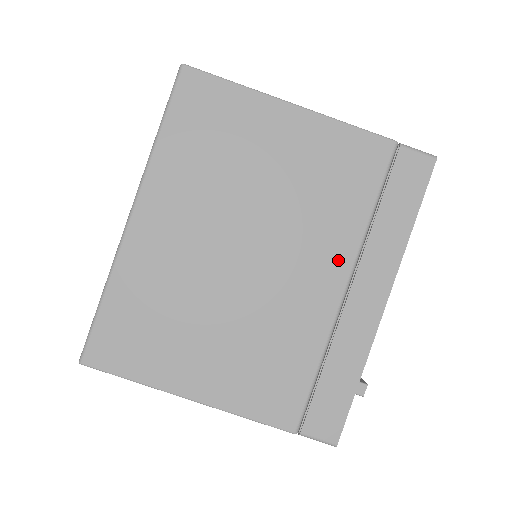
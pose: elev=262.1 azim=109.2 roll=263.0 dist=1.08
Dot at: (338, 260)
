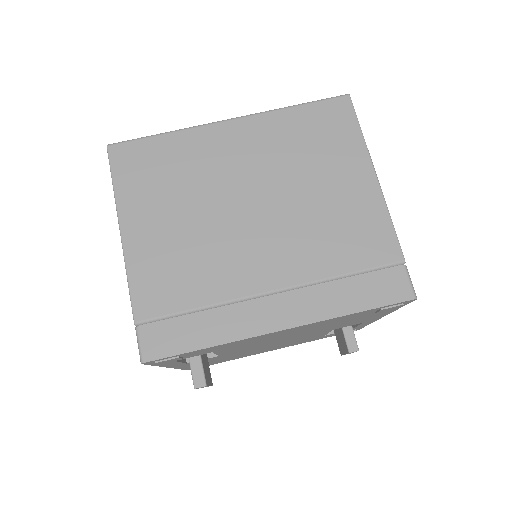
Dot at: (289, 272)
